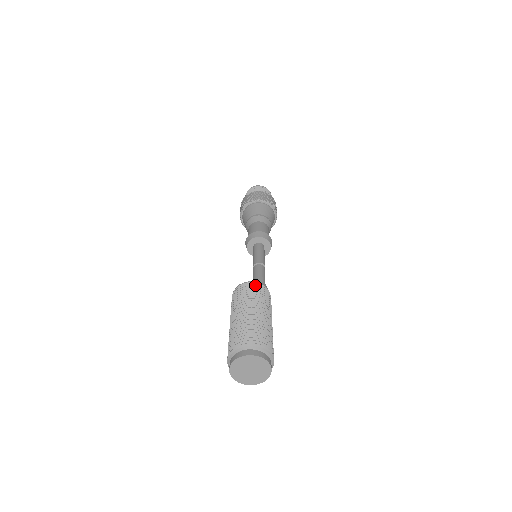
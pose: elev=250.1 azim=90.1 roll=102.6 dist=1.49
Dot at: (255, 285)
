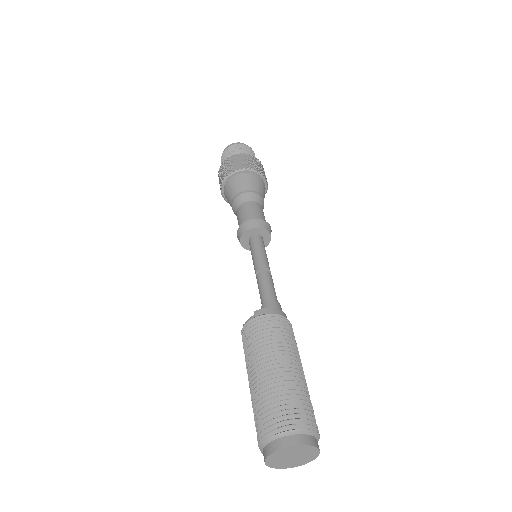
Dot at: (255, 322)
